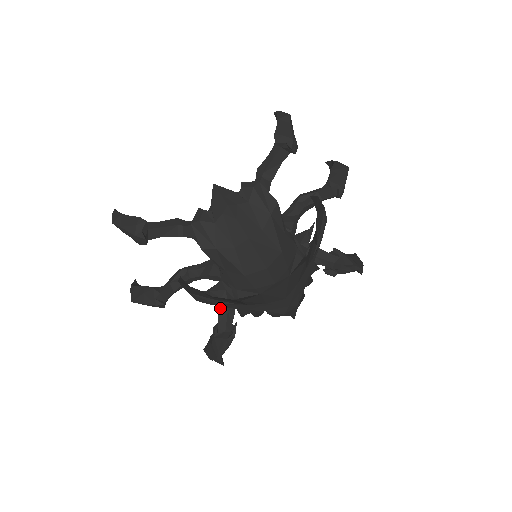
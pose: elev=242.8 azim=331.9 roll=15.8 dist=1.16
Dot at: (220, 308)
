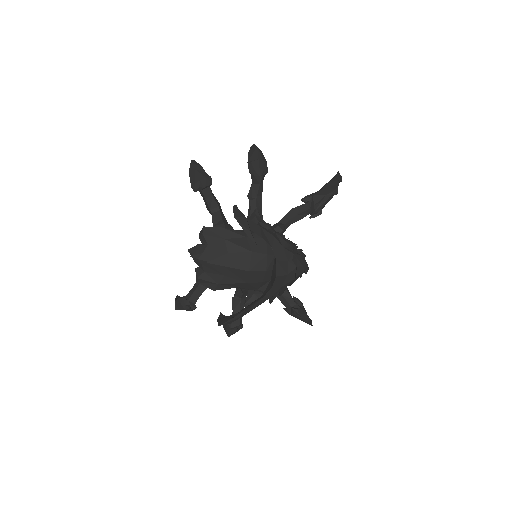
Dot at: (277, 296)
